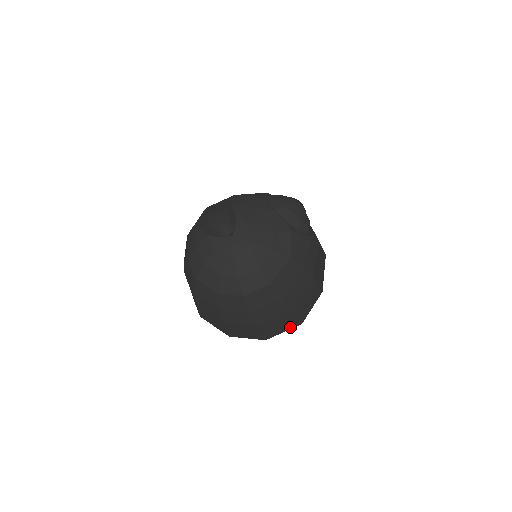
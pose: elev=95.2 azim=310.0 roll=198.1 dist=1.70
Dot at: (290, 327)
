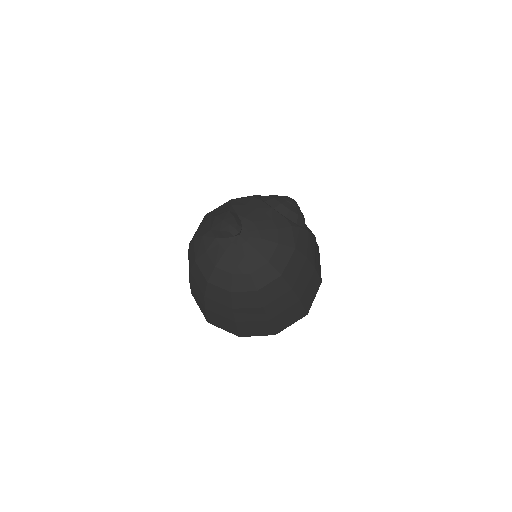
Dot at: (297, 319)
